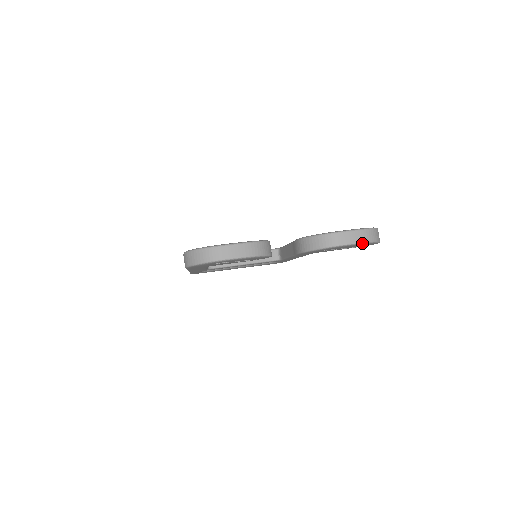
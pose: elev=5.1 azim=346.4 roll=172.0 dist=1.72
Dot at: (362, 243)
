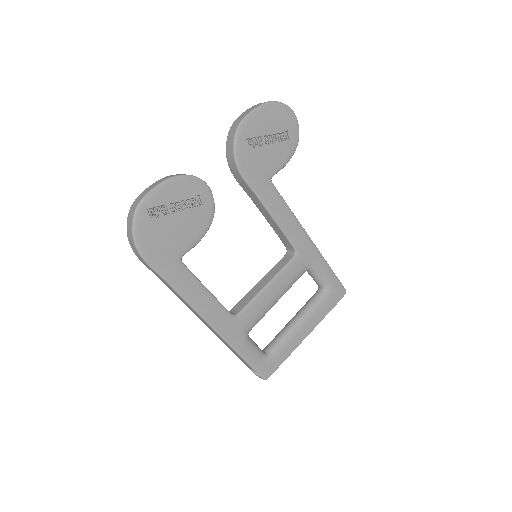
Dot at: (260, 106)
